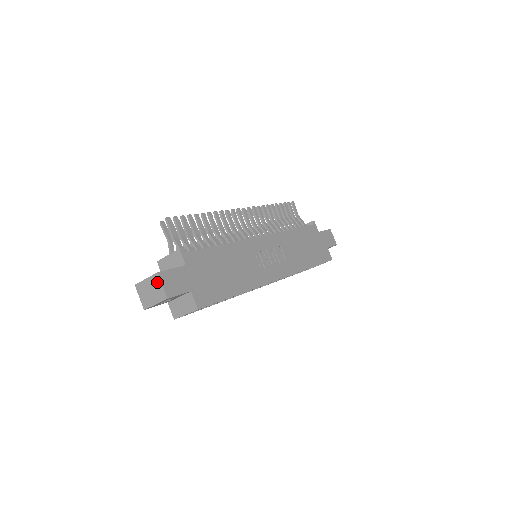
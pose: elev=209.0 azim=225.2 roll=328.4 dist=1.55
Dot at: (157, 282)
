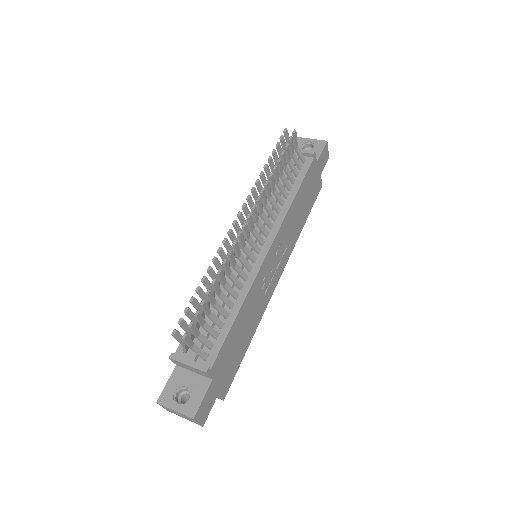
Dot at: occluded
